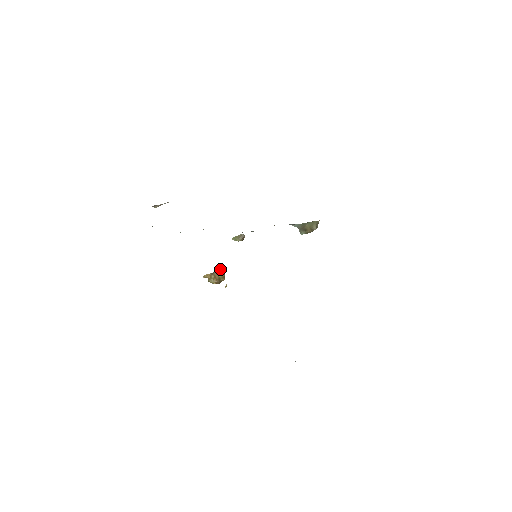
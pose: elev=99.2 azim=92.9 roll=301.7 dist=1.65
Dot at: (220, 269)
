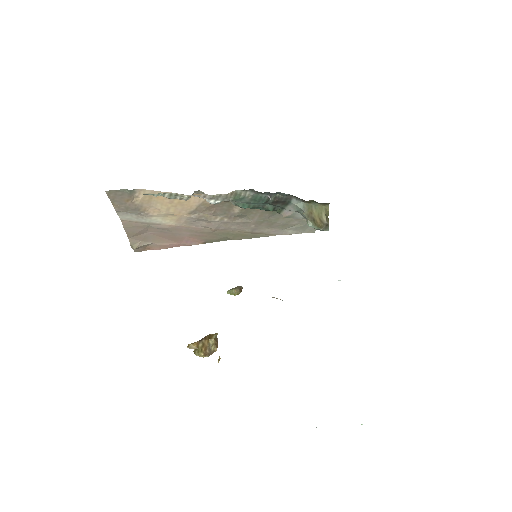
Dot at: (211, 334)
